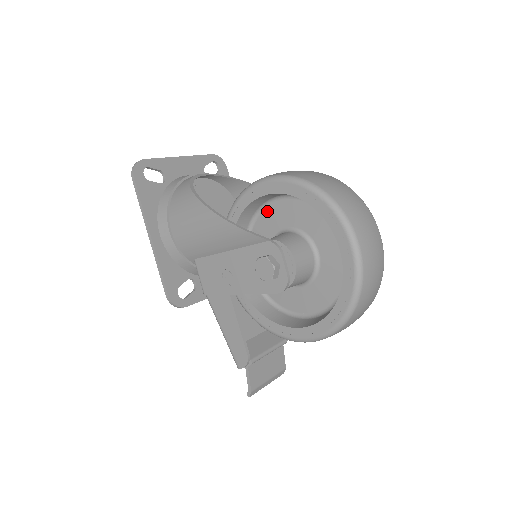
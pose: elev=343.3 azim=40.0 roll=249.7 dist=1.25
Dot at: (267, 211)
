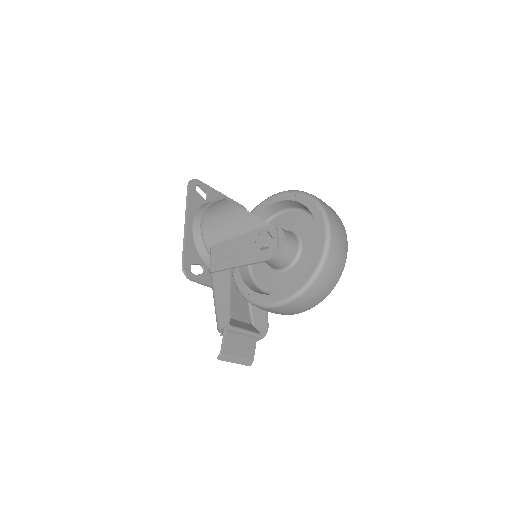
Dot at: (273, 221)
